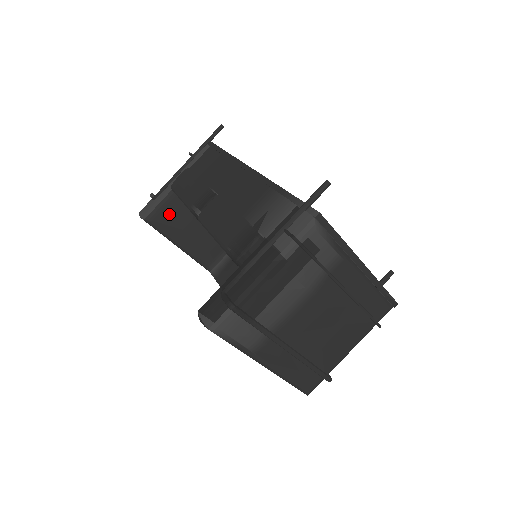
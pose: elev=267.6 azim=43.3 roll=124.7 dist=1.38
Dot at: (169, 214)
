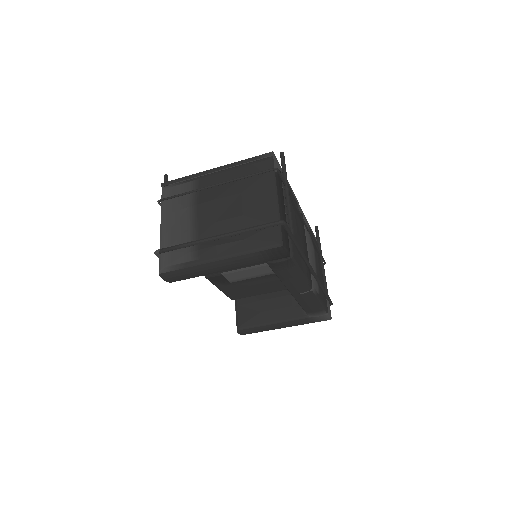
Dot at: (245, 313)
